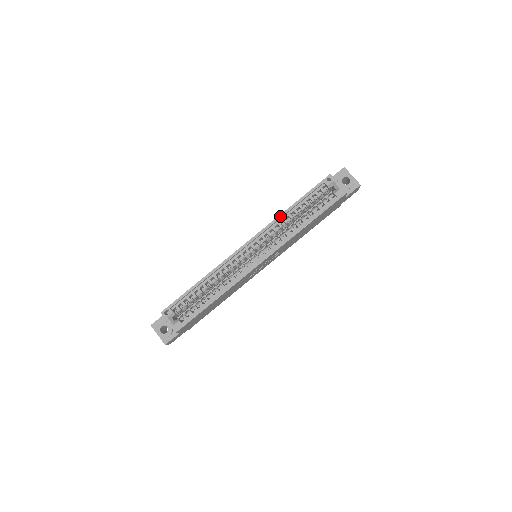
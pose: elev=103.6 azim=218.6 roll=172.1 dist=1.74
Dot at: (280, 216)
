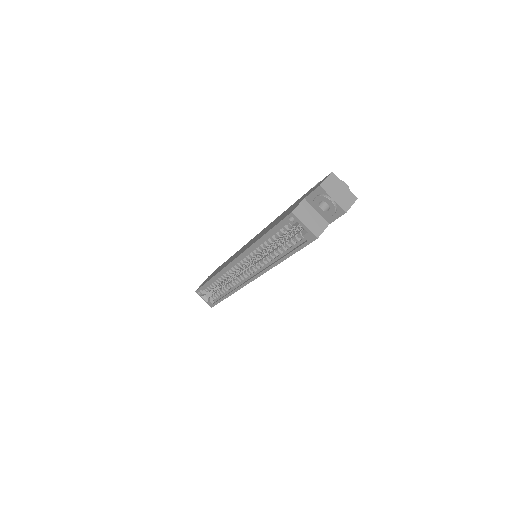
Dot at: (253, 246)
